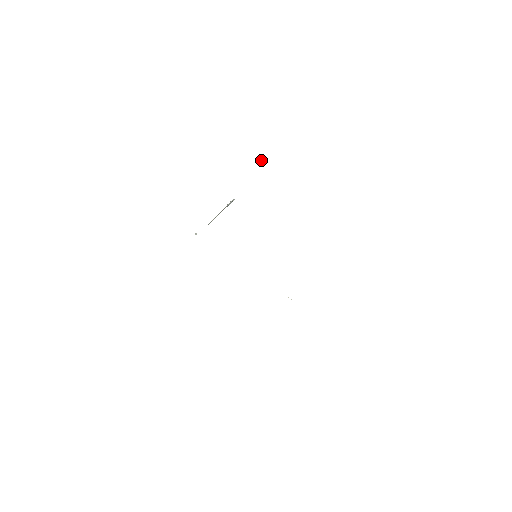
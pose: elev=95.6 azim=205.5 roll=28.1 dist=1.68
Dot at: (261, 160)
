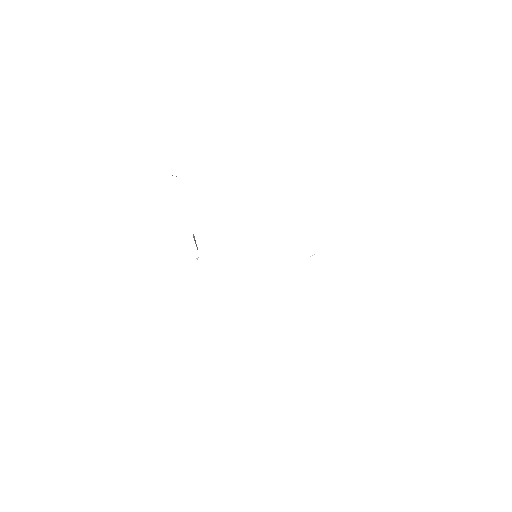
Dot at: occluded
